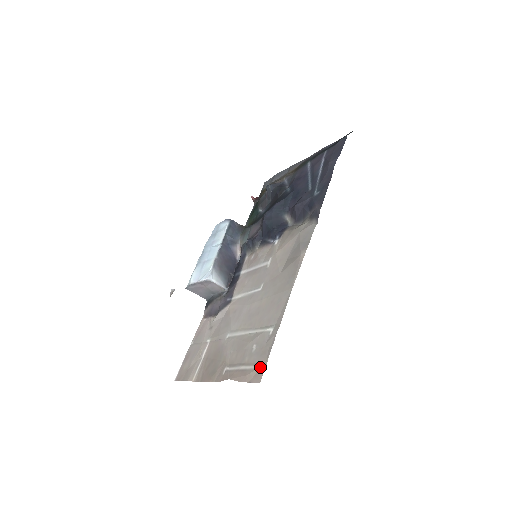
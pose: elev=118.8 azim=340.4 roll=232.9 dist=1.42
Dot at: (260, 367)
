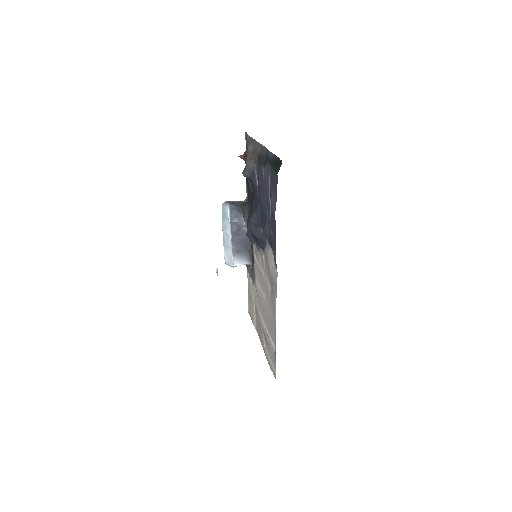
Dot at: (274, 370)
